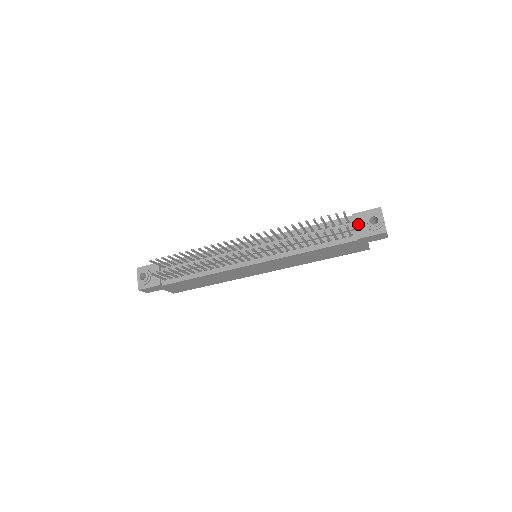
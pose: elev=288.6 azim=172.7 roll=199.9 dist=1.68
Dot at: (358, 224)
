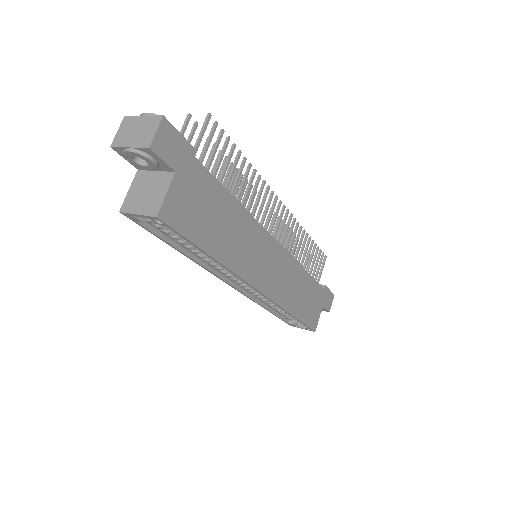
Dot at: occluded
